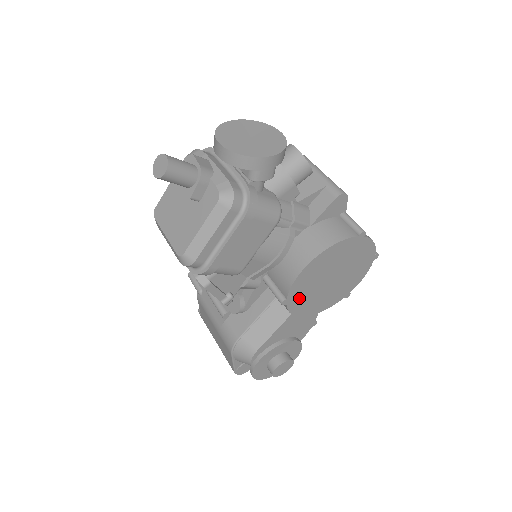
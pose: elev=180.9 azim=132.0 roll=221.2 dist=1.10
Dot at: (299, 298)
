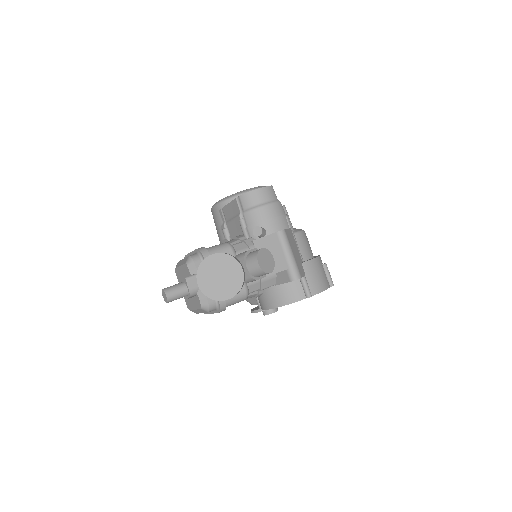
Dot at: occluded
